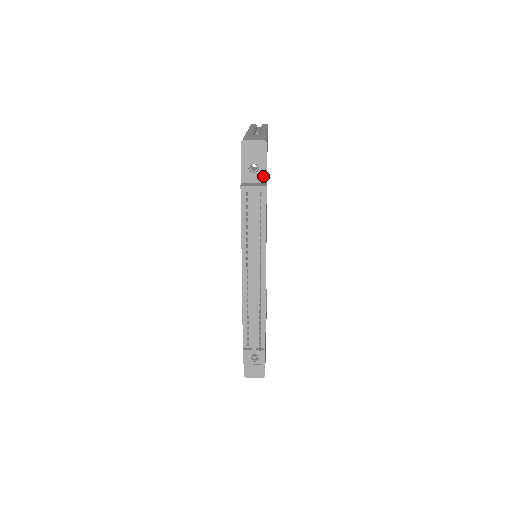
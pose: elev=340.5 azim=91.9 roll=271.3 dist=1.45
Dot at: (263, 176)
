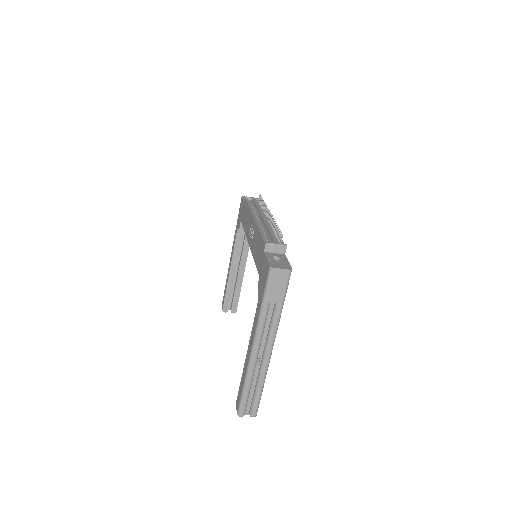
Dot at: occluded
